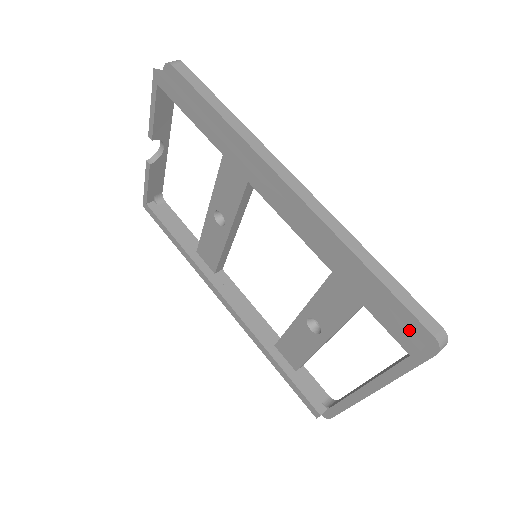
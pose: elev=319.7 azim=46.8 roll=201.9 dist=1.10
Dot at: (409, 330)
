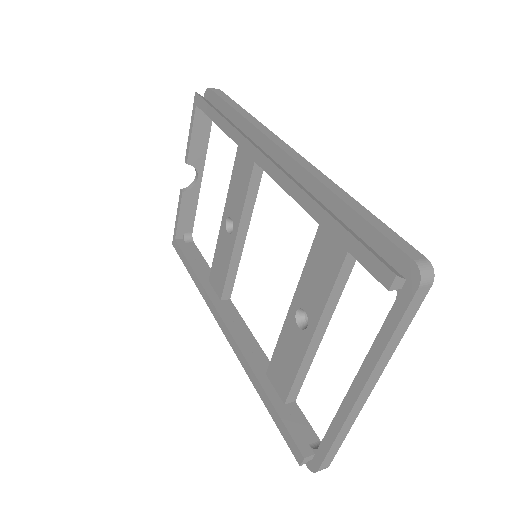
Dot at: (388, 264)
